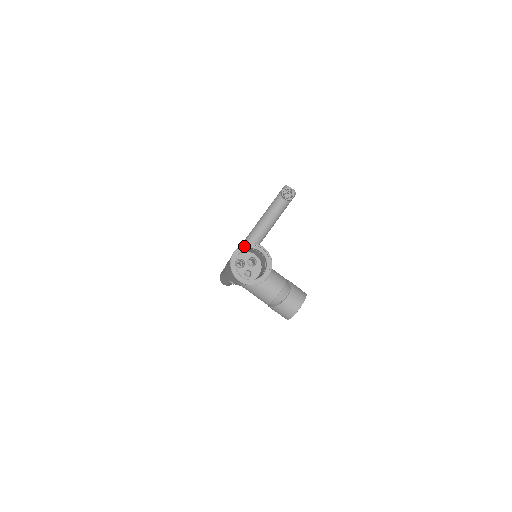
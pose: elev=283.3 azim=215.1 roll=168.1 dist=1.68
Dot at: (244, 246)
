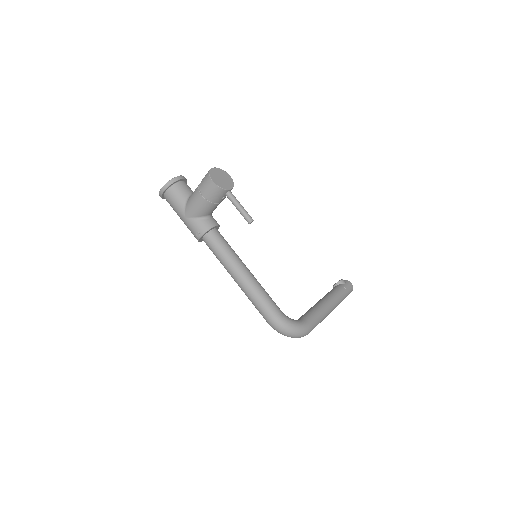
Dot at: occluded
